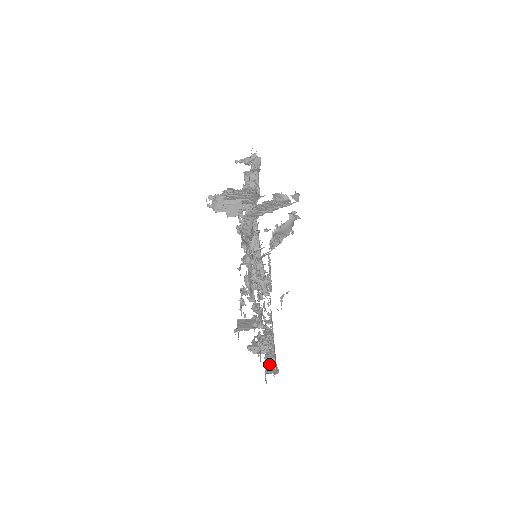
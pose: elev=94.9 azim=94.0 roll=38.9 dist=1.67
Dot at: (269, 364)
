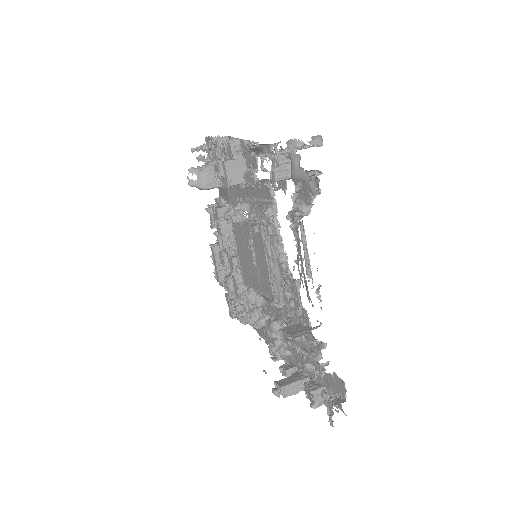
Dot at: (318, 399)
